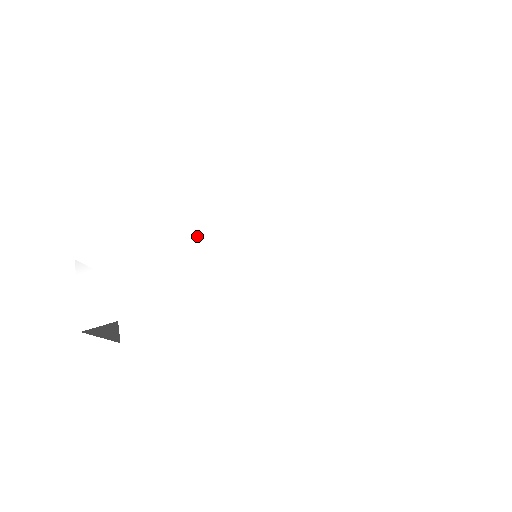
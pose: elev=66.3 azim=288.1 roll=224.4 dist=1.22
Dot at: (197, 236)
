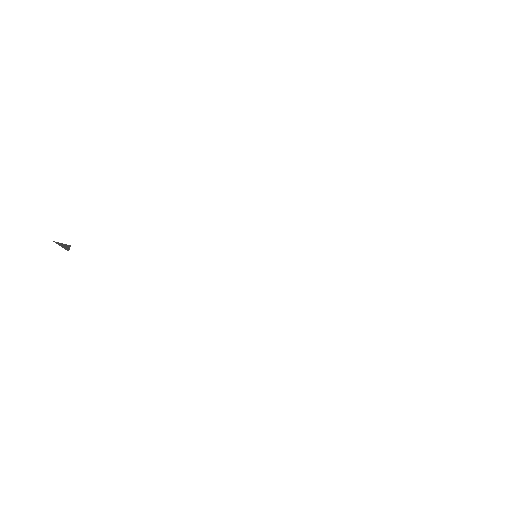
Dot at: (245, 224)
